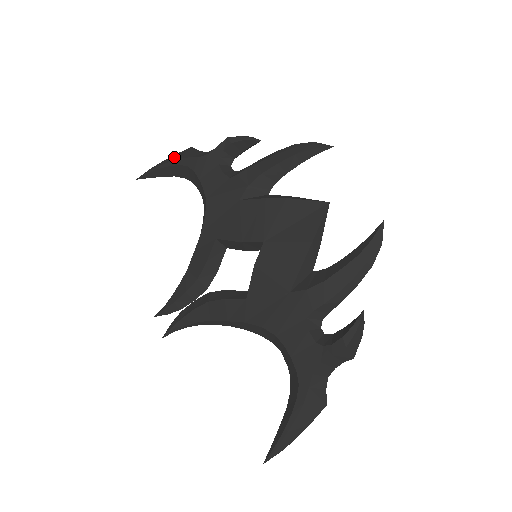
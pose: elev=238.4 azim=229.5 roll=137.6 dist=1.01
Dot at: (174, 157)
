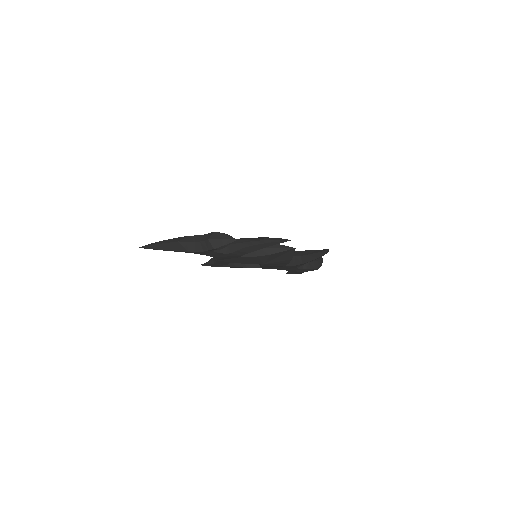
Dot at: (169, 247)
